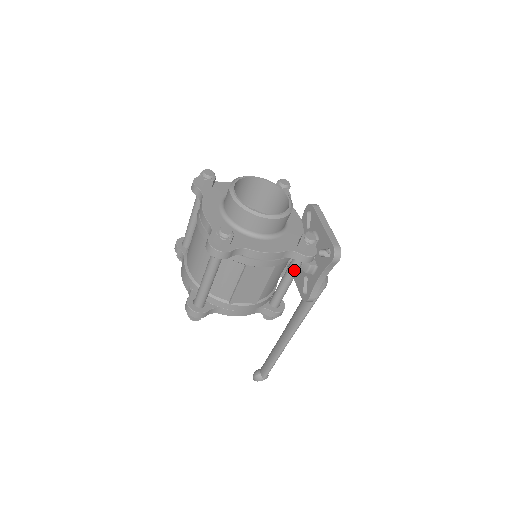
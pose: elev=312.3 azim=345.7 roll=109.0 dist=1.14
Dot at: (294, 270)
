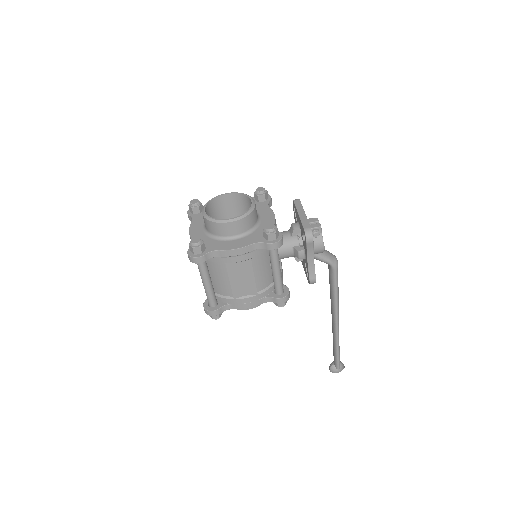
Dot at: (273, 258)
